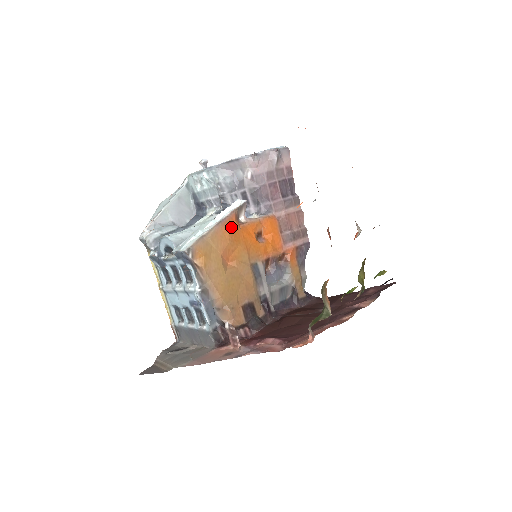
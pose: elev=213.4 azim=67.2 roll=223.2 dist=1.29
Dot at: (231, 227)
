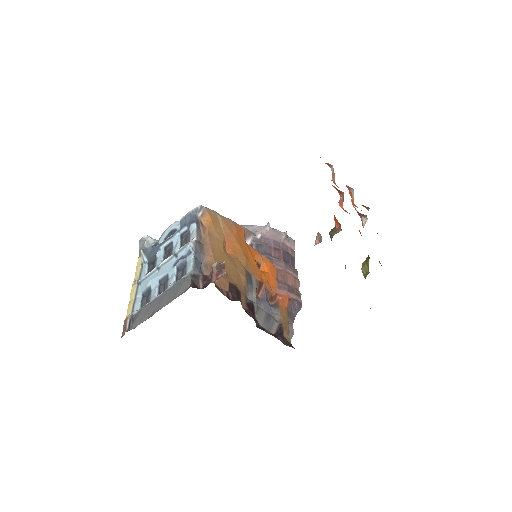
Dot at: (239, 232)
